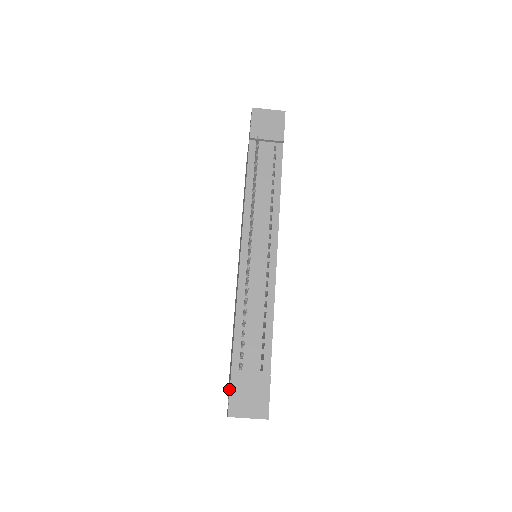
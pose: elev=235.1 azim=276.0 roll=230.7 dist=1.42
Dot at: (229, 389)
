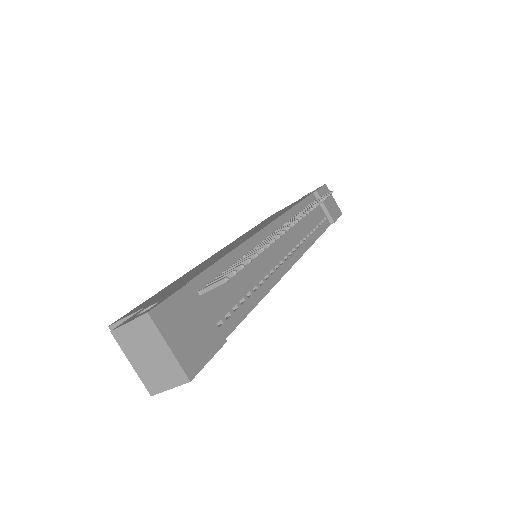
Dot at: (164, 297)
